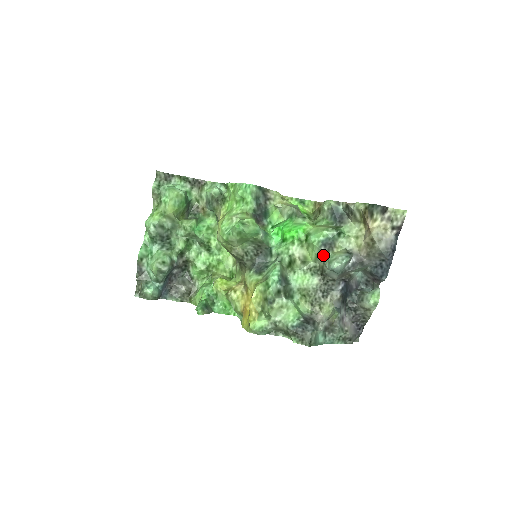
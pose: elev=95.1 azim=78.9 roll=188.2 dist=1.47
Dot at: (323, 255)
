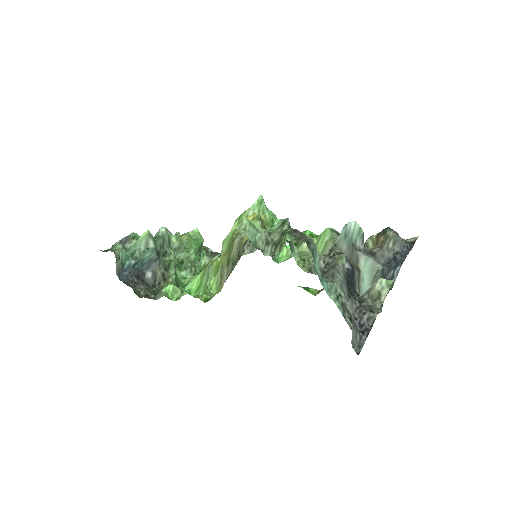
Dot at: (334, 238)
